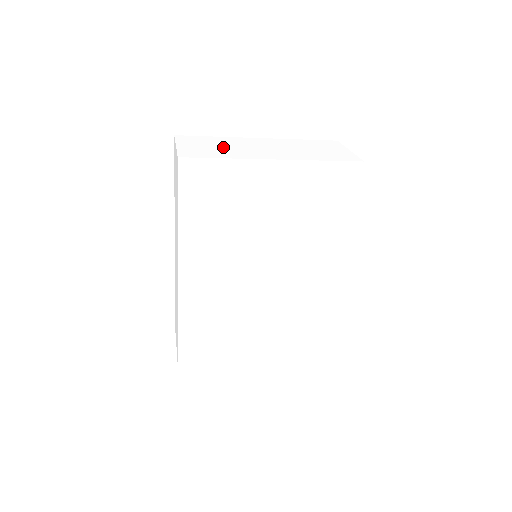
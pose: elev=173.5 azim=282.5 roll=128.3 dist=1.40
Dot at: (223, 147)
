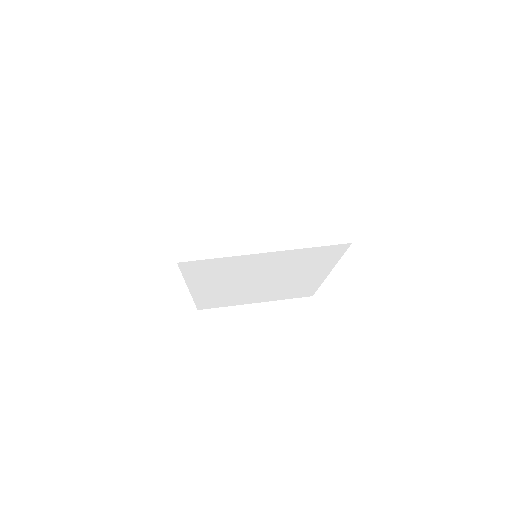
Dot at: (218, 226)
